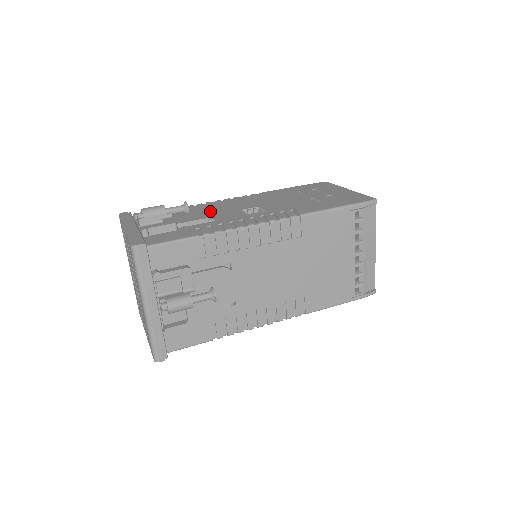
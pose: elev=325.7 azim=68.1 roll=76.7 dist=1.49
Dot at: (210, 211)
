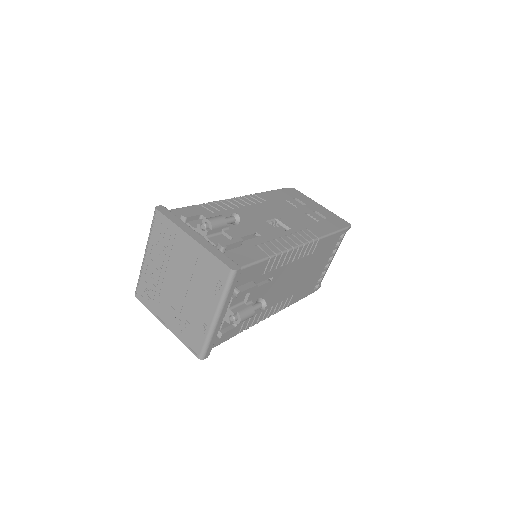
Dot at: (247, 221)
